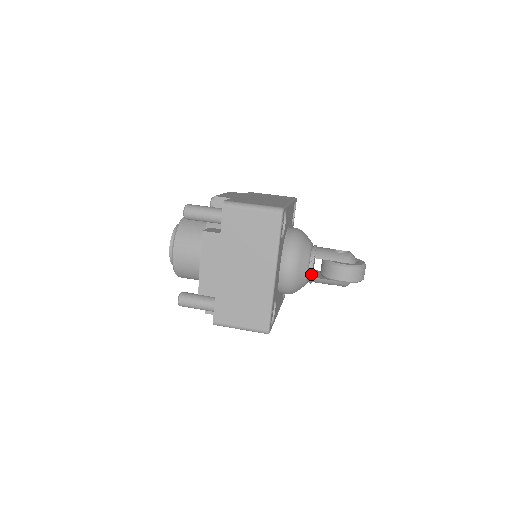
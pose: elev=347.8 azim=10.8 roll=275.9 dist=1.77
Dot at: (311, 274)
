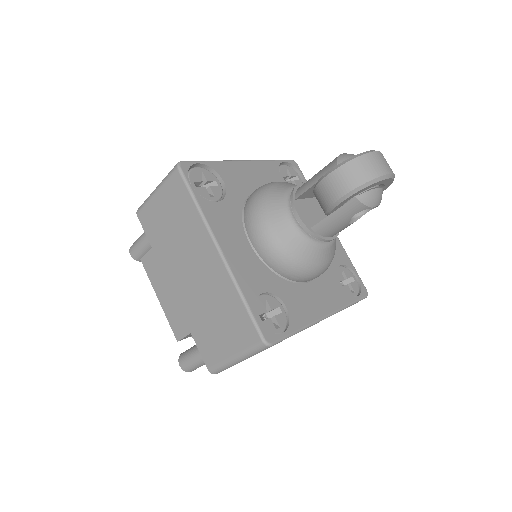
Dot at: (302, 224)
